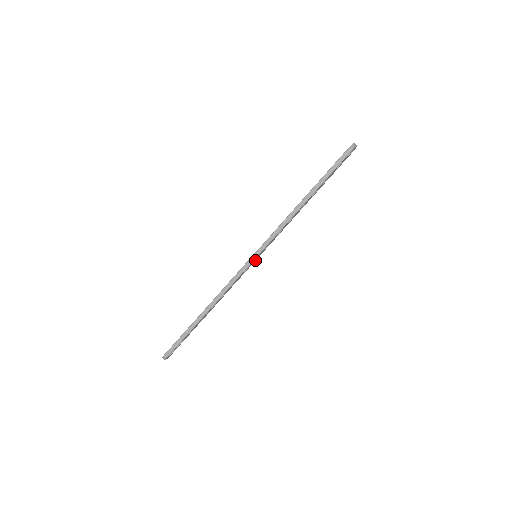
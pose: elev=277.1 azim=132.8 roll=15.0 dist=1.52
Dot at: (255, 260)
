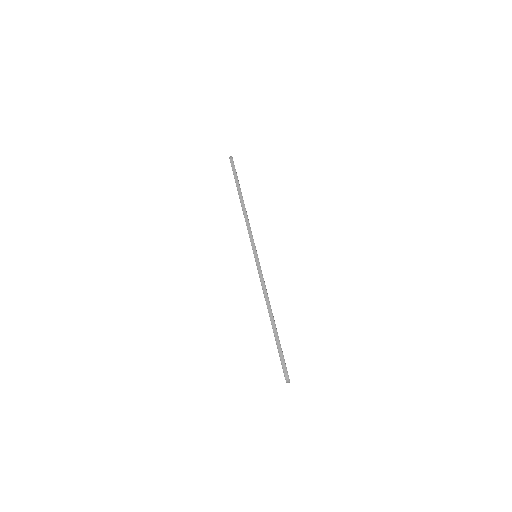
Dot at: occluded
